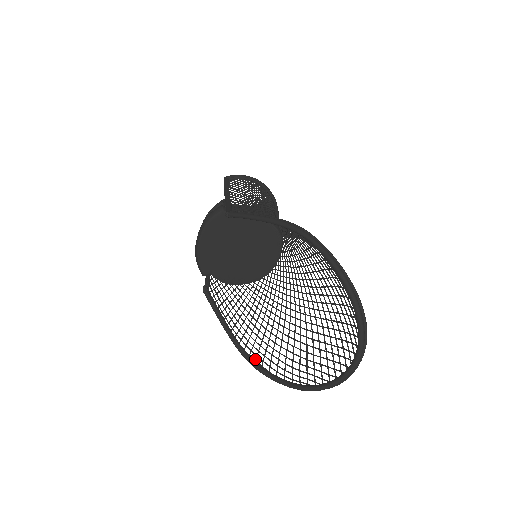
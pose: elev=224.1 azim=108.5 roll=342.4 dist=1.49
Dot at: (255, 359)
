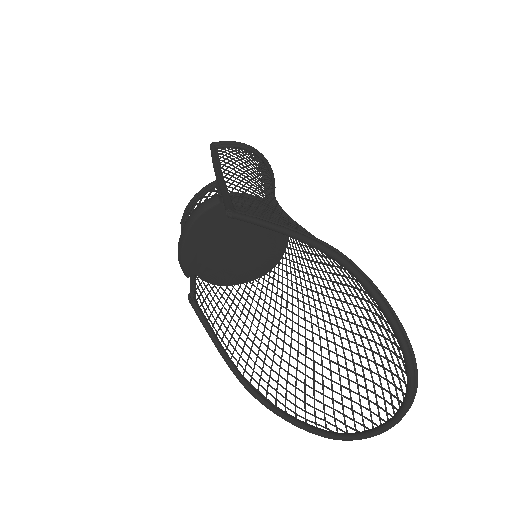
Dot at: (257, 389)
